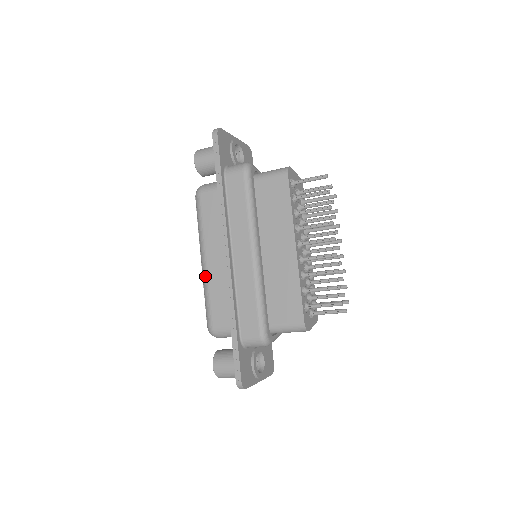
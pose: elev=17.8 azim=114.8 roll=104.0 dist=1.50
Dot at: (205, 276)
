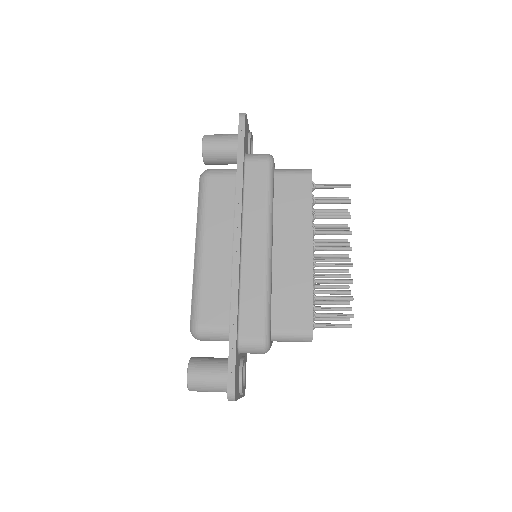
Dot at: (199, 266)
